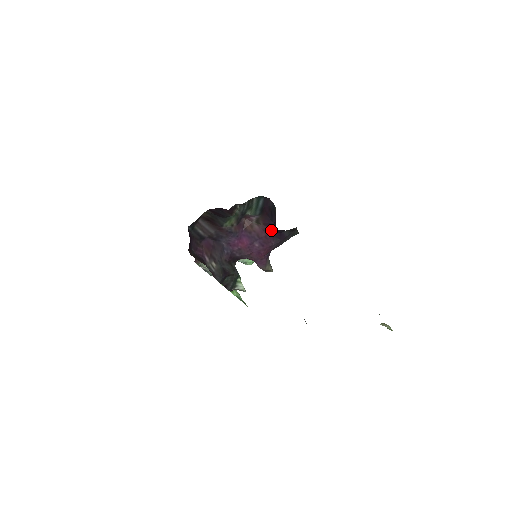
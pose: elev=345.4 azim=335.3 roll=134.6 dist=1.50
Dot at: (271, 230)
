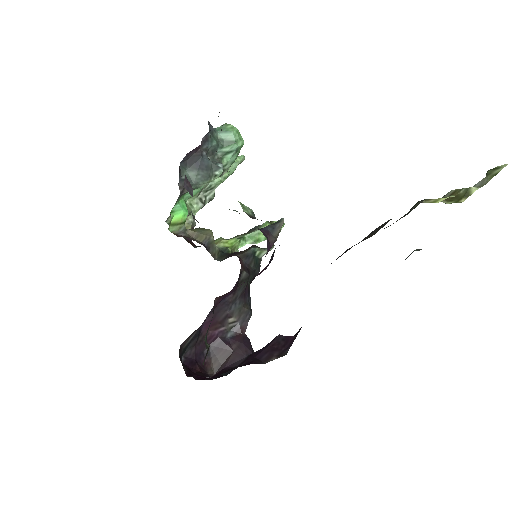
Dot at: occluded
